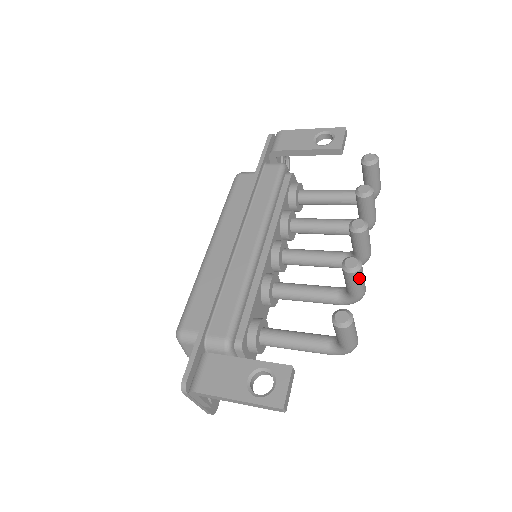
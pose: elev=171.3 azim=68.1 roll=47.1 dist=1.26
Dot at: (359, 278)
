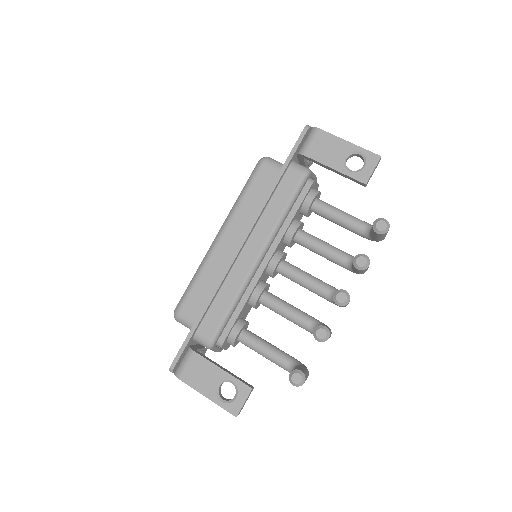
Dot at: occluded
